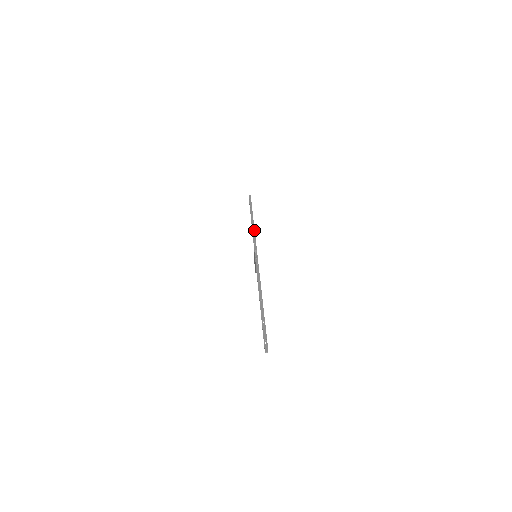
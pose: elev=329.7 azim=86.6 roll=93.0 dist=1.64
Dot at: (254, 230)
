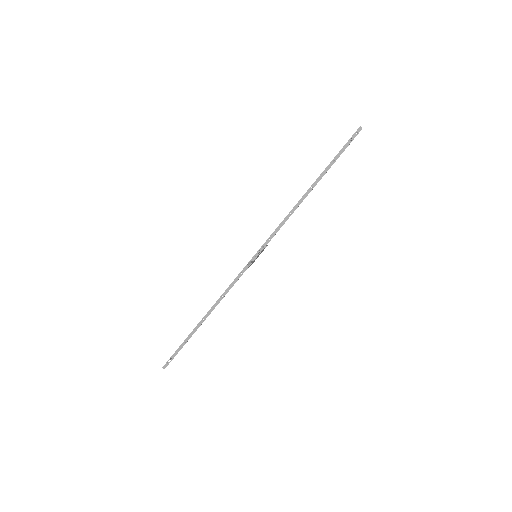
Dot at: (291, 214)
